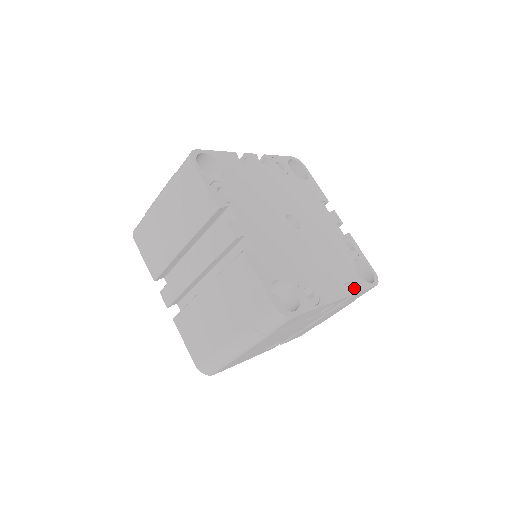
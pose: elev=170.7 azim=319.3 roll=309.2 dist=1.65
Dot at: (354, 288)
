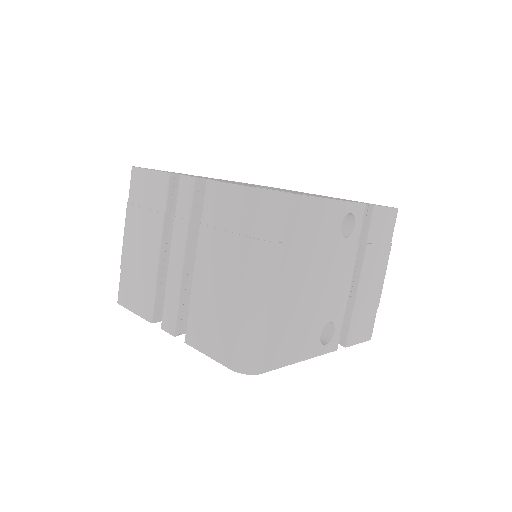
Dot at: (368, 206)
